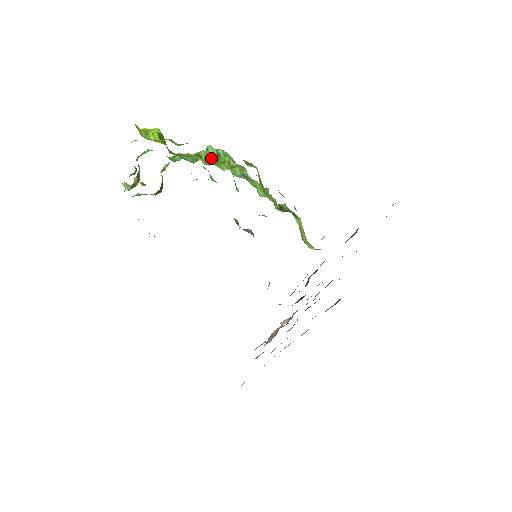
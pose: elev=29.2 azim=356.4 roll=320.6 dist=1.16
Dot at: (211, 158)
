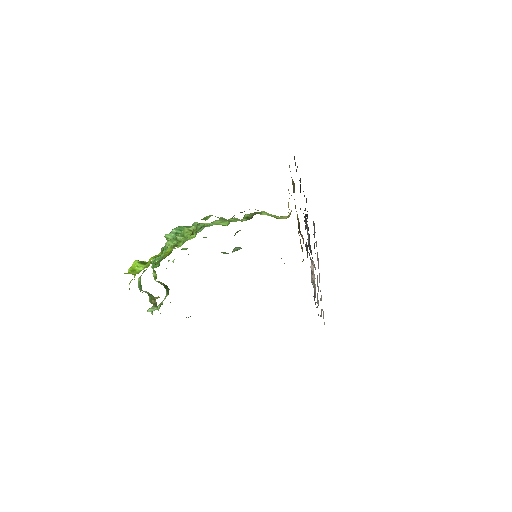
Dot at: (178, 240)
